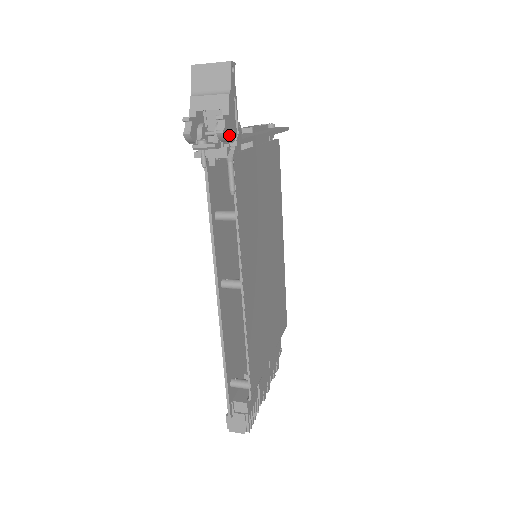
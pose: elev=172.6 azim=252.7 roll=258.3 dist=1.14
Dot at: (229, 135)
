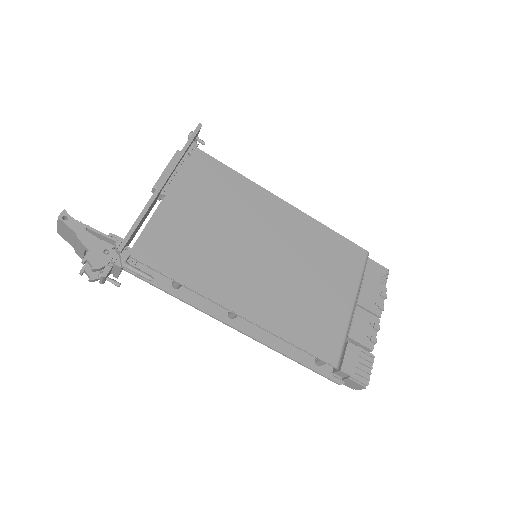
Dot at: (103, 260)
